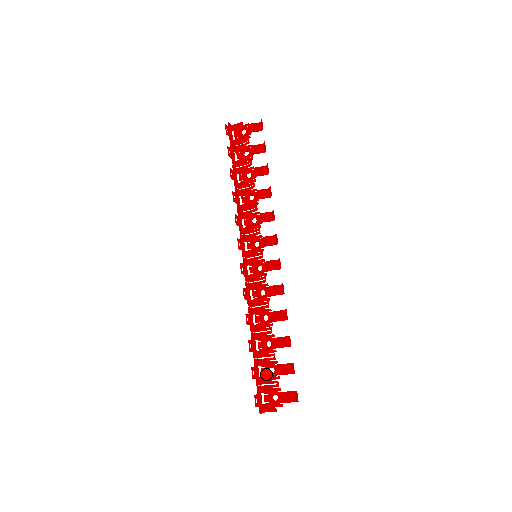
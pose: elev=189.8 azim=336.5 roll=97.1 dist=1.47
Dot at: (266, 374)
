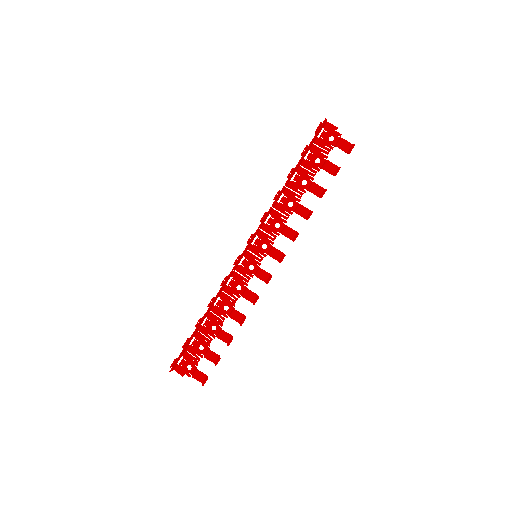
Dot at: (195, 346)
